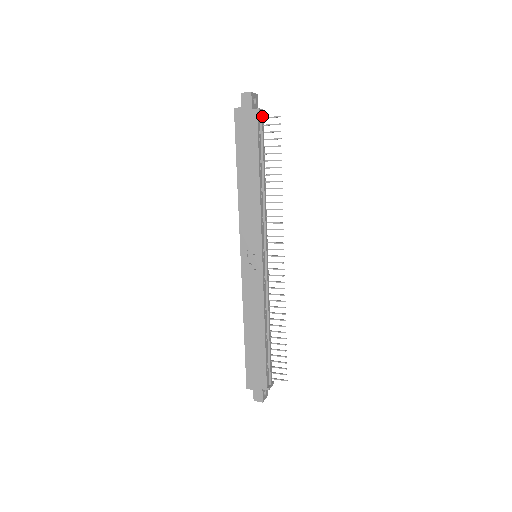
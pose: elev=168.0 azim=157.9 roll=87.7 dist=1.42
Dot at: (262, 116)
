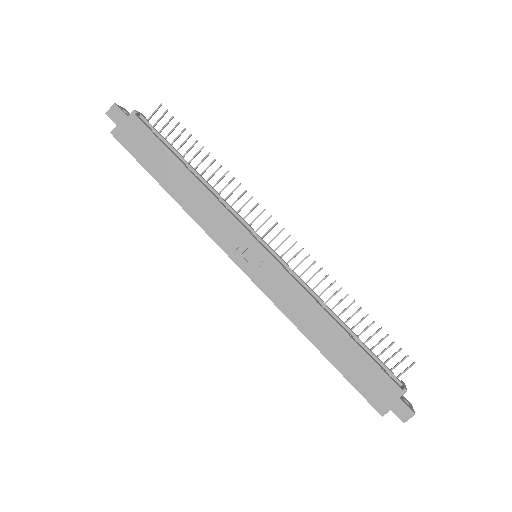
Dot at: (144, 118)
